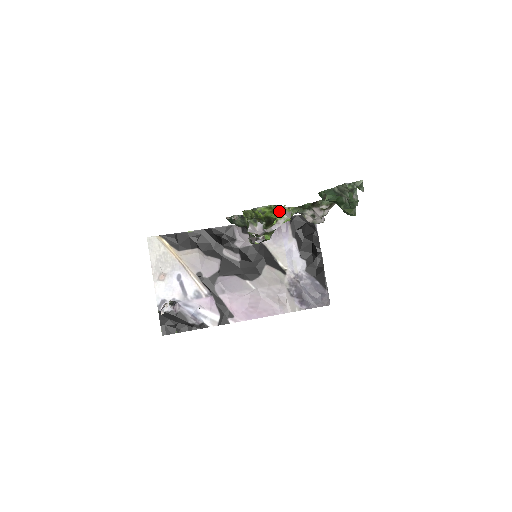
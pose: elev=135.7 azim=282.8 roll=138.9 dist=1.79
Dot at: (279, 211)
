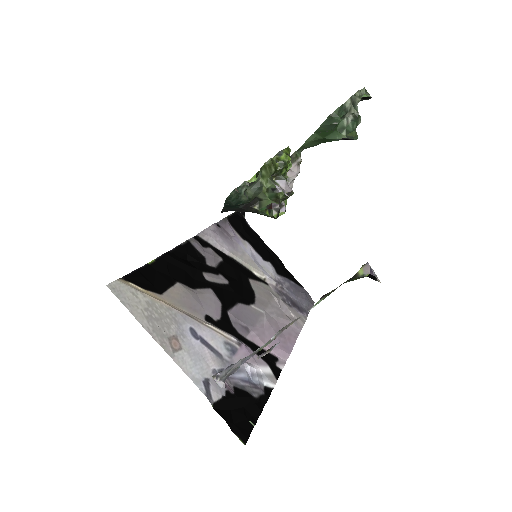
Dot at: occluded
